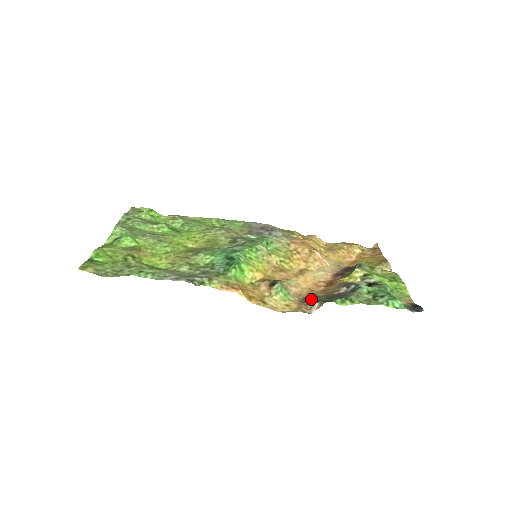
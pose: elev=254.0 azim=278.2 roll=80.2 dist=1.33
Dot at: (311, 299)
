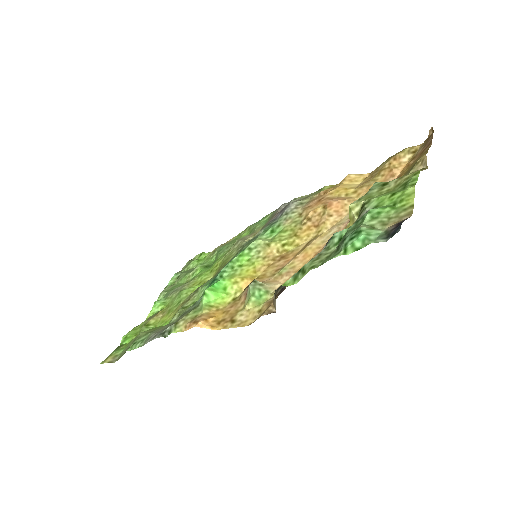
Dot at: (281, 289)
